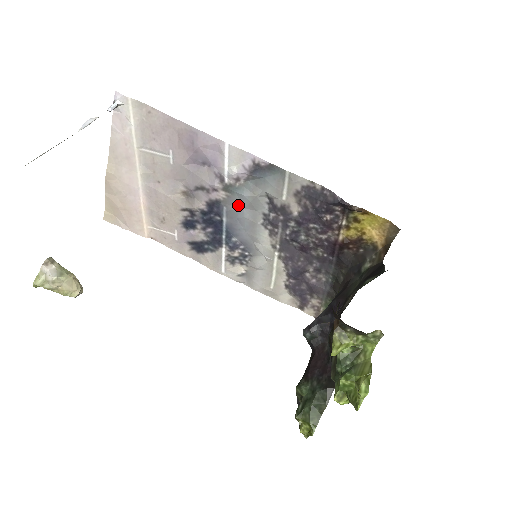
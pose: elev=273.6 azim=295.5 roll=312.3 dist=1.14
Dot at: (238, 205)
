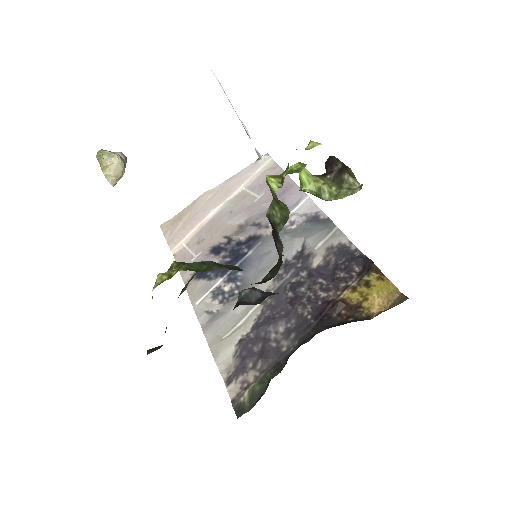
Dot at: (273, 244)
